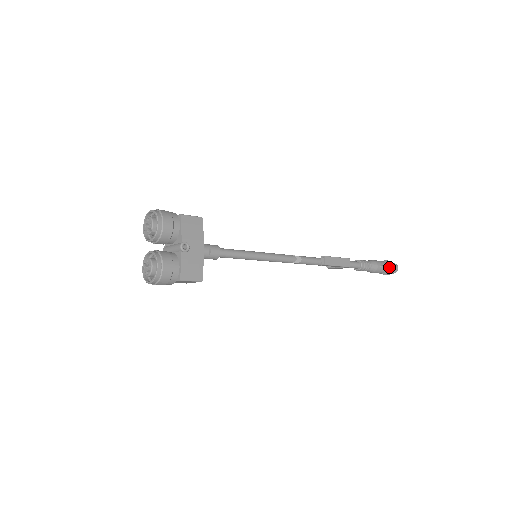
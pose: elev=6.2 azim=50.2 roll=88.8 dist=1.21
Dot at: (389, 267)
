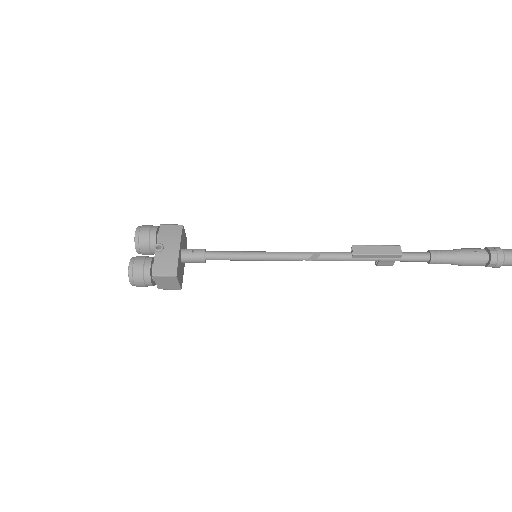
Dot at: (492, 252)
